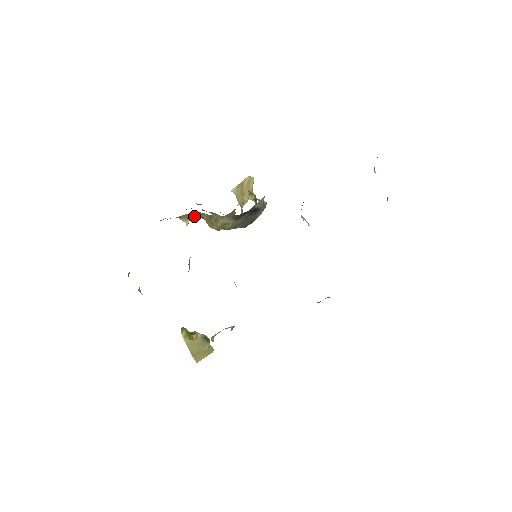
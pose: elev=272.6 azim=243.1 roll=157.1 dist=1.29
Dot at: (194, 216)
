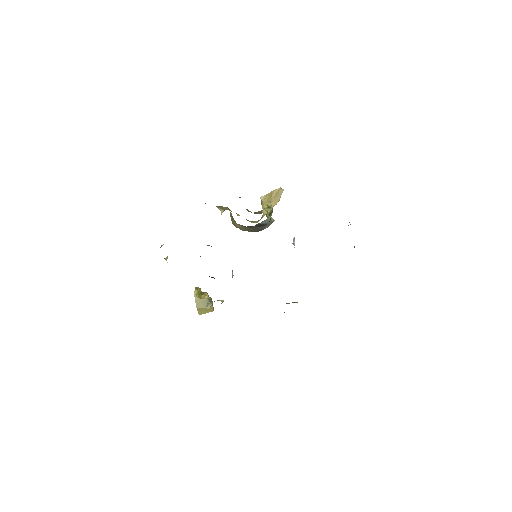
Dot at: (227, 209)
